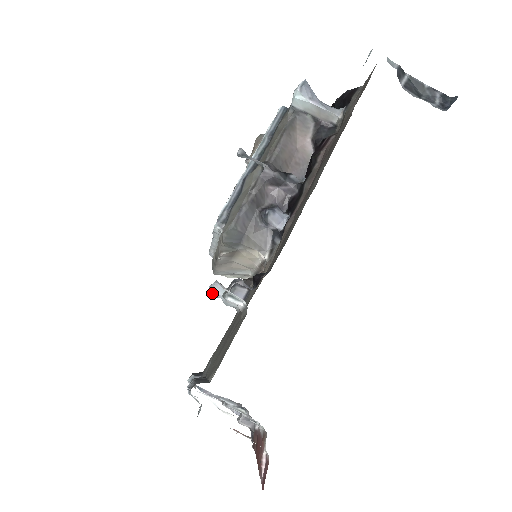
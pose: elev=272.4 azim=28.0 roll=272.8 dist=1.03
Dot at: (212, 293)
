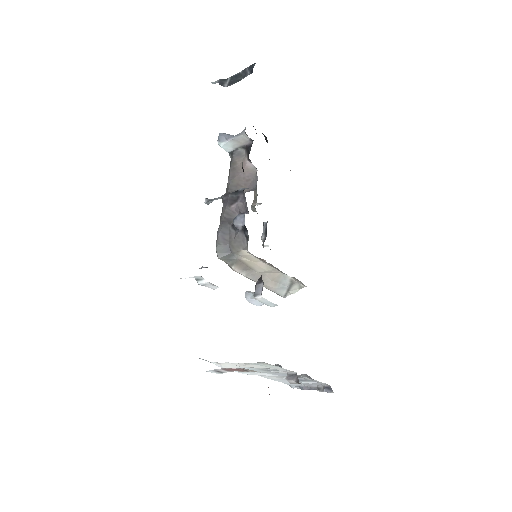
Dot at: (250, 302)
